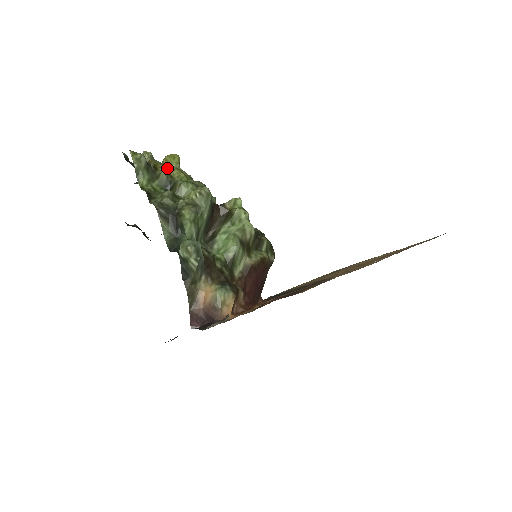
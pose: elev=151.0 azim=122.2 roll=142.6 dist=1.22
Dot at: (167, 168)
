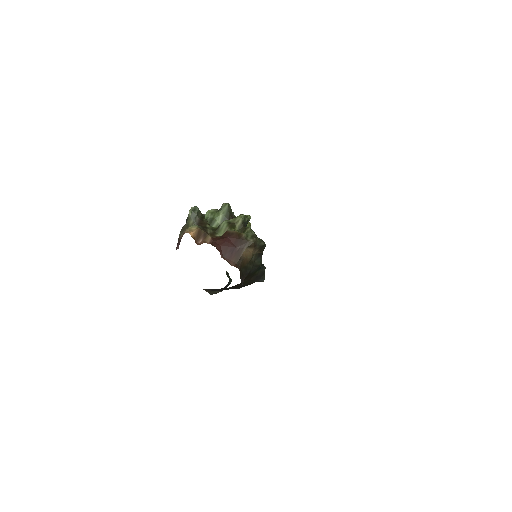
Dot at: occluded
